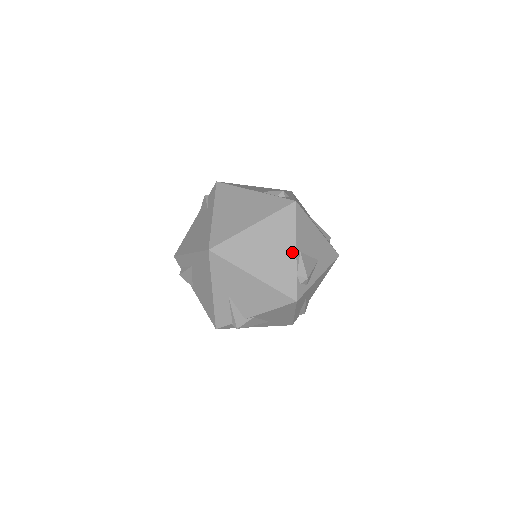
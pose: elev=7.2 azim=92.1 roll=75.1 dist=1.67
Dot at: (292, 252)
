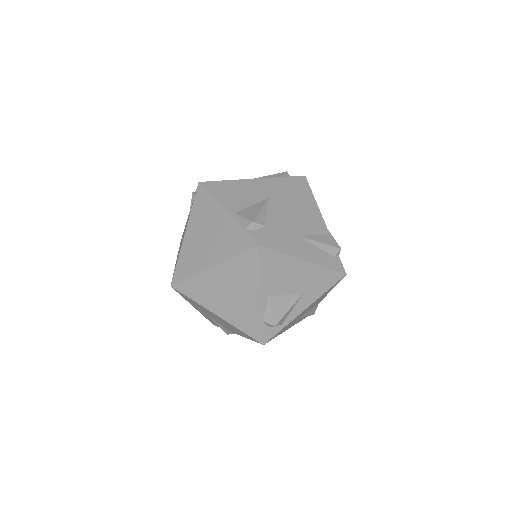
Dot at: (257, 299)
